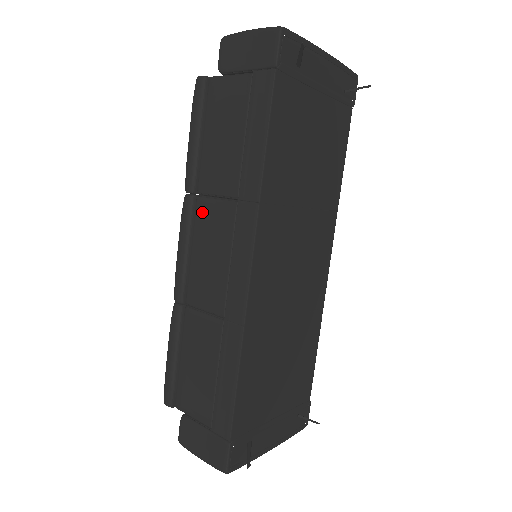
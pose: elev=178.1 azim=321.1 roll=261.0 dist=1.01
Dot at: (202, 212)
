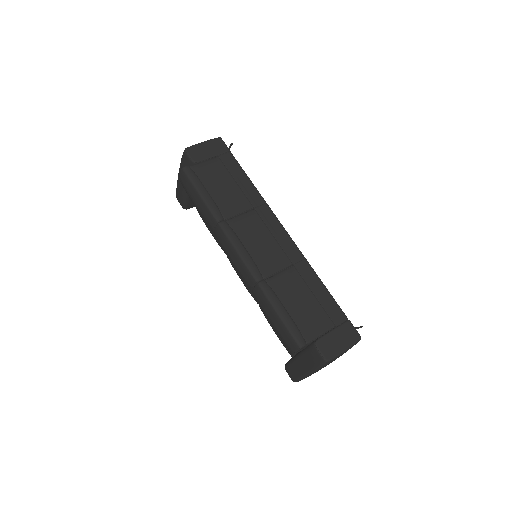
Dot at: (237, 226)
